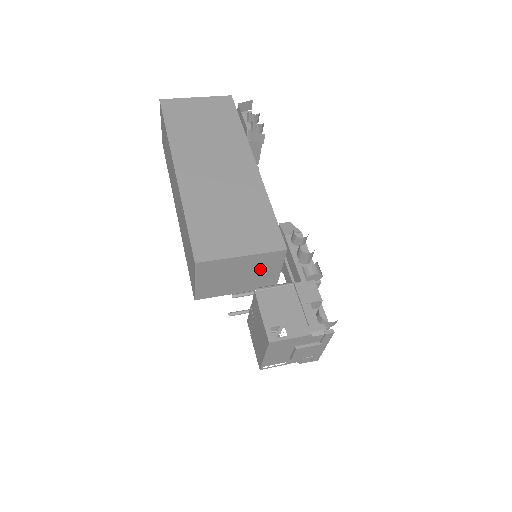
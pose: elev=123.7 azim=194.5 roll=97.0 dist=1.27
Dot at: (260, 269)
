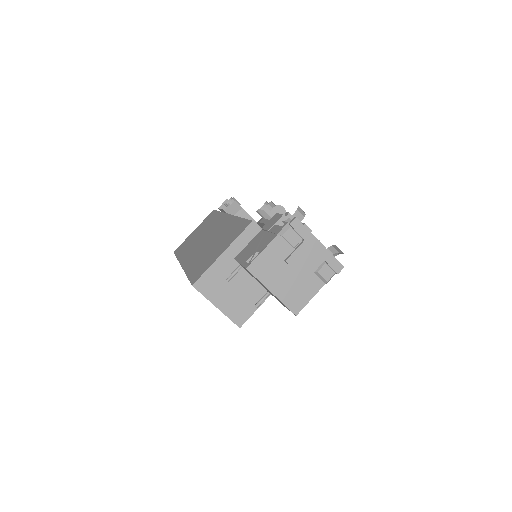
Dot at: occluded
